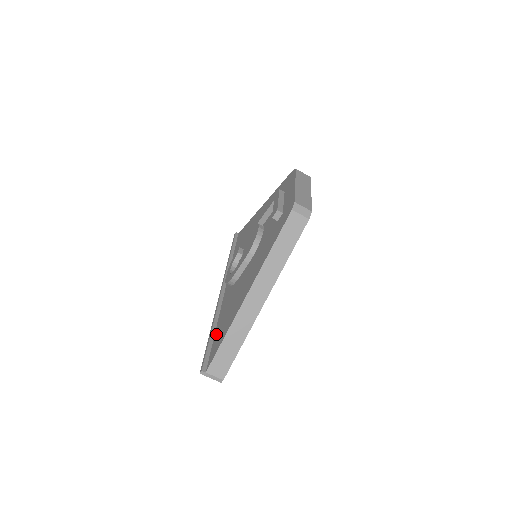
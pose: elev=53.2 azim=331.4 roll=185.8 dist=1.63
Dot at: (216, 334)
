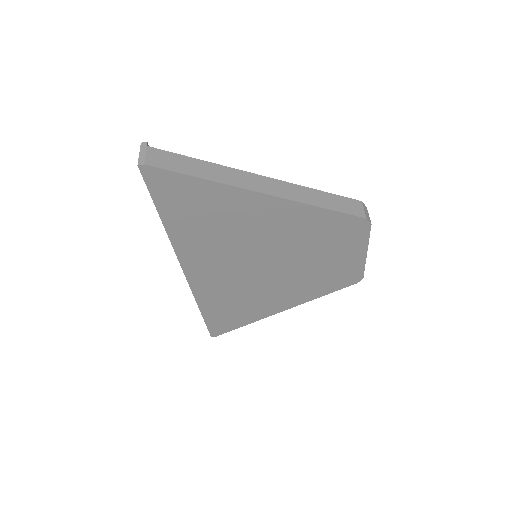
Dot at: occluded
